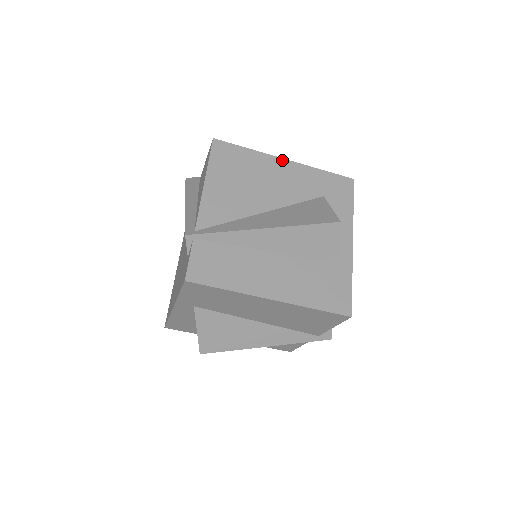
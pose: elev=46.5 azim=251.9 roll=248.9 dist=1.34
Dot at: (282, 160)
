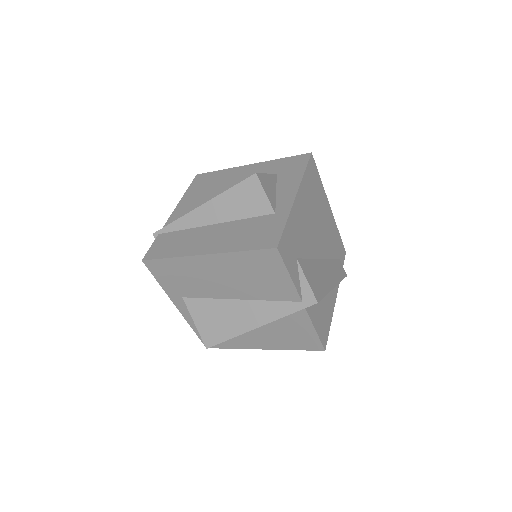
Dot at: (246, 166)
